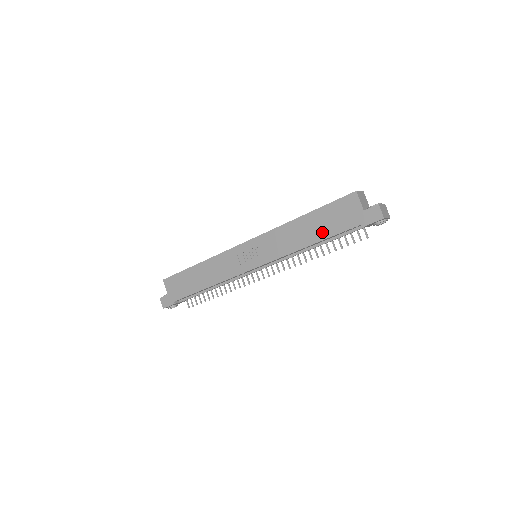
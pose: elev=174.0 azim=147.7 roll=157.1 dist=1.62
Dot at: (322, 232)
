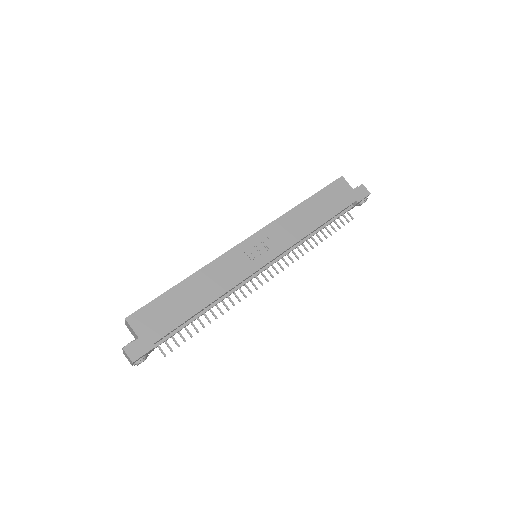
Dot at: (326, 212)
